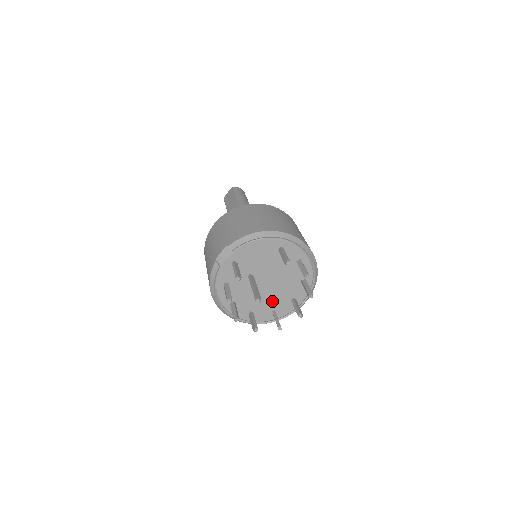
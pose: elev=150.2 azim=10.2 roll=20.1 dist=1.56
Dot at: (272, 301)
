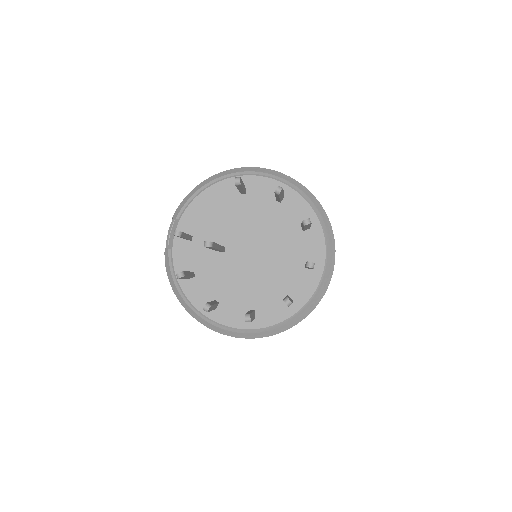
Dot at: (275, 280)
